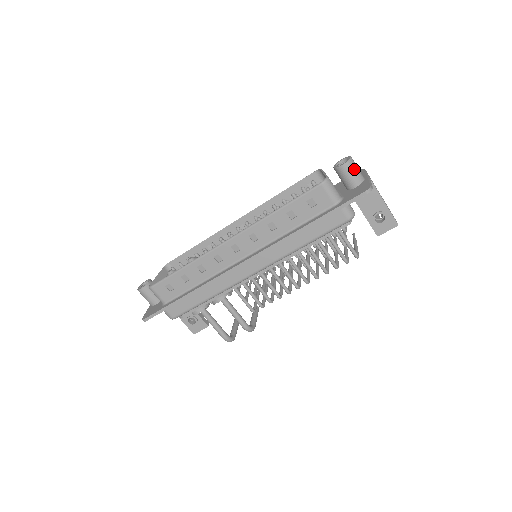
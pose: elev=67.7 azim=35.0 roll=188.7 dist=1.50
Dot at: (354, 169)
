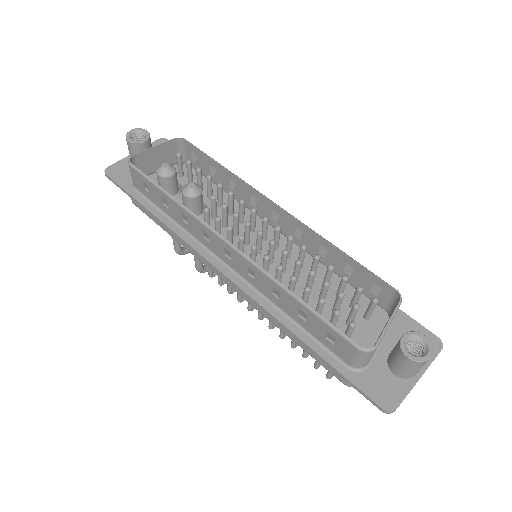
Dot at: (414, 368)
